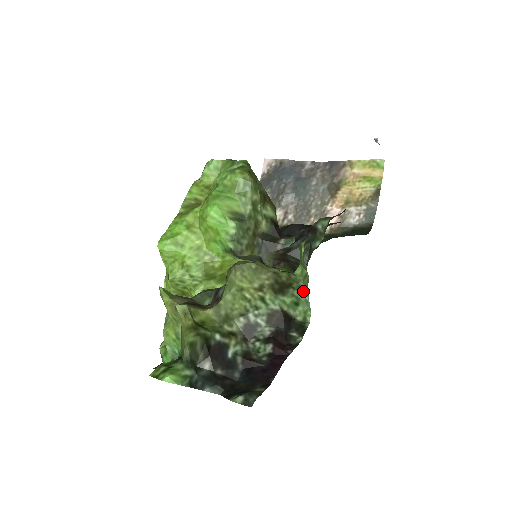
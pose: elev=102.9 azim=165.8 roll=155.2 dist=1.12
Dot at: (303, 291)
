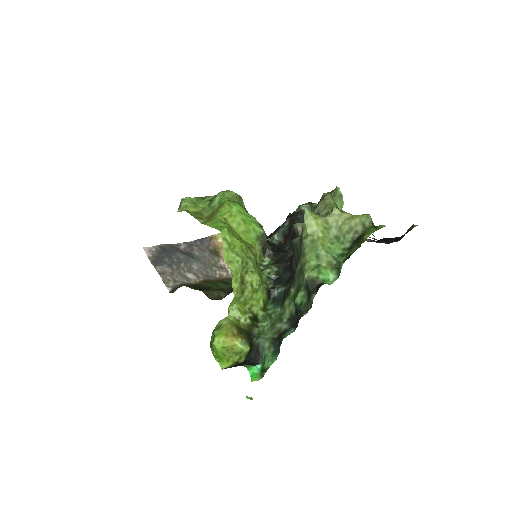
Dot at: occluded
